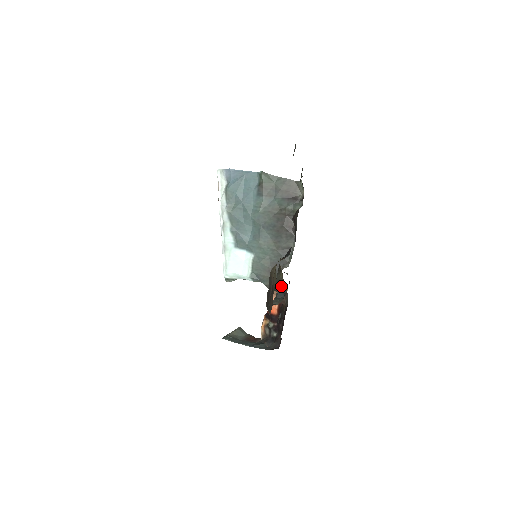
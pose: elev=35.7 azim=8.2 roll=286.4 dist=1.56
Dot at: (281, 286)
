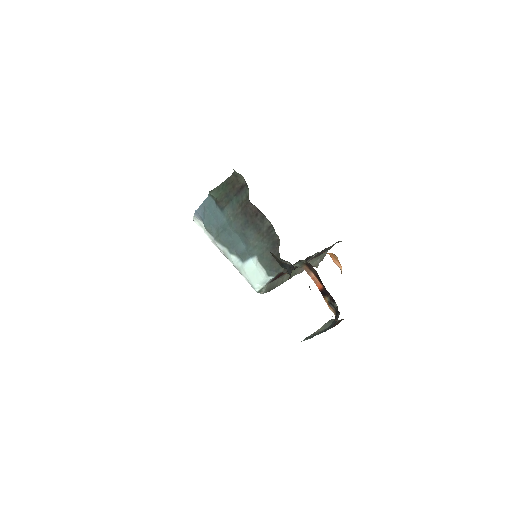
Dot at: (282, 264)
